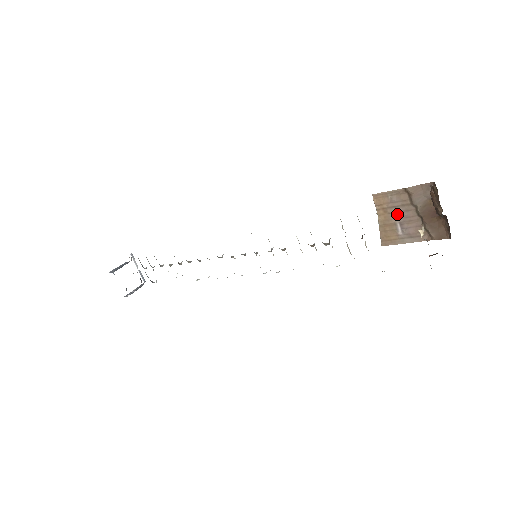
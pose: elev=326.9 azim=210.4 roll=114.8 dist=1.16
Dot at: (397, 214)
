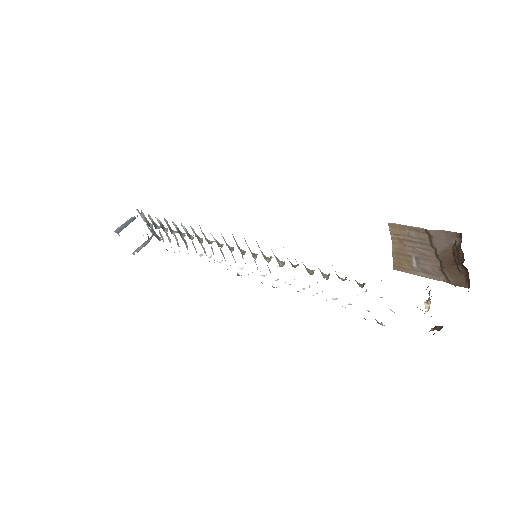
Dot at: (413, 248)
